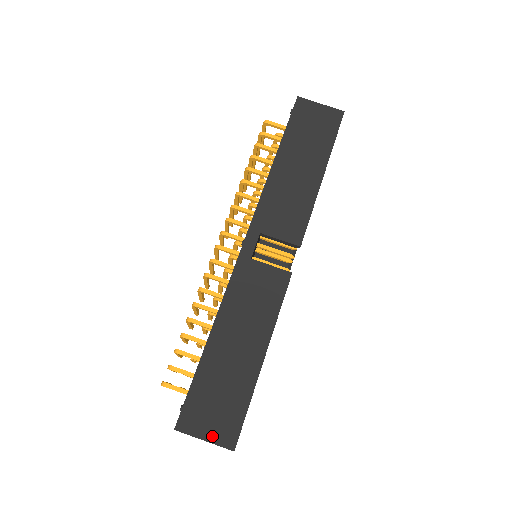
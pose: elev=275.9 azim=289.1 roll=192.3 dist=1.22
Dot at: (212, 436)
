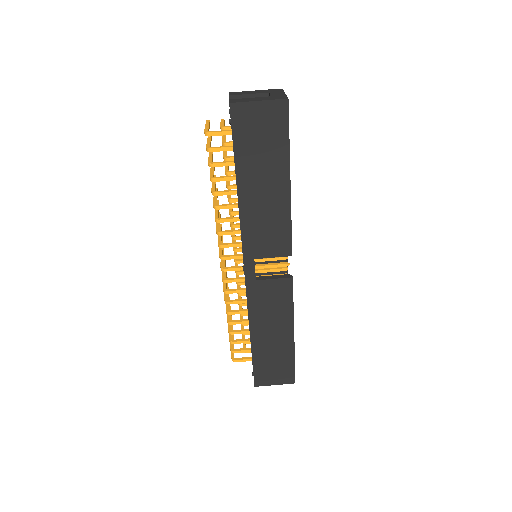
Dot at: (279, 382)
